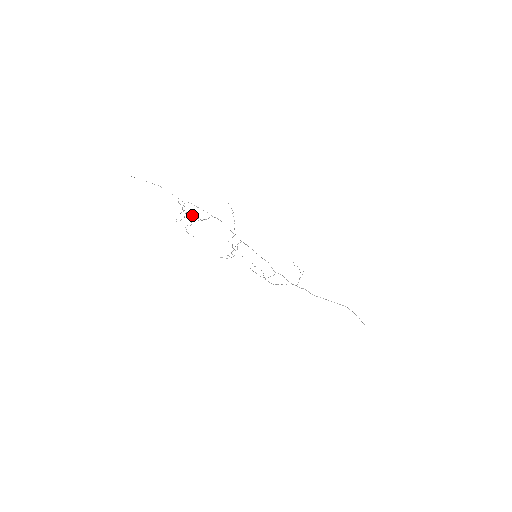
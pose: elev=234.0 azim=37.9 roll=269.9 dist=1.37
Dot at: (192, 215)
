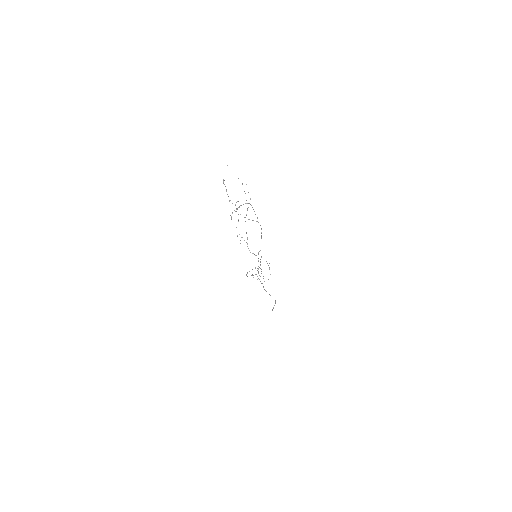
Dot at: occluded
